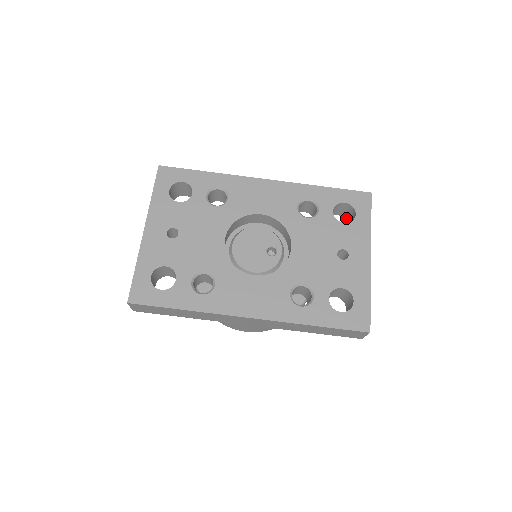
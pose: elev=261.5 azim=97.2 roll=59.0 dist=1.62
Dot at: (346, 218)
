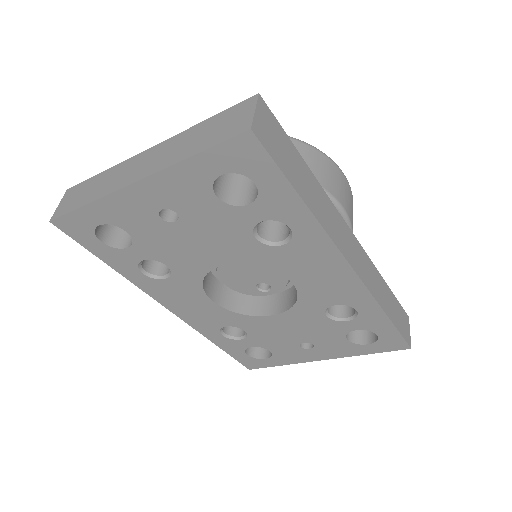
Dot at: occluded
